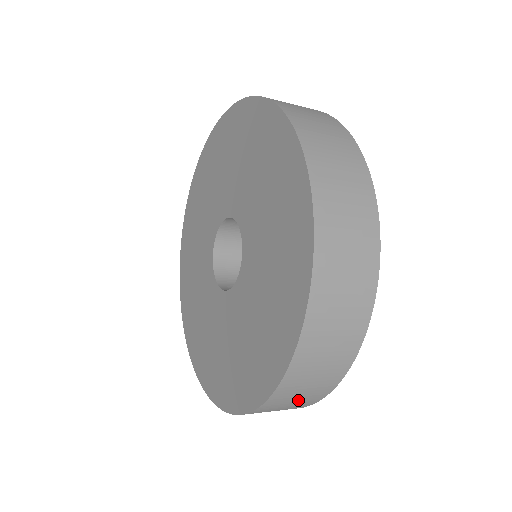
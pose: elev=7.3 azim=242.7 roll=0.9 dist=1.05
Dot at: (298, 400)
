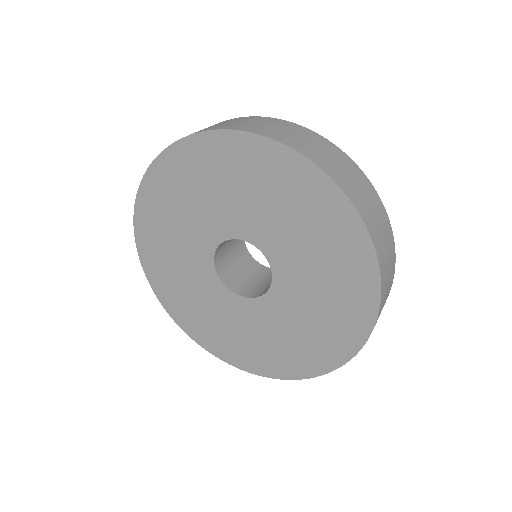
Dot at: (387, 293)
